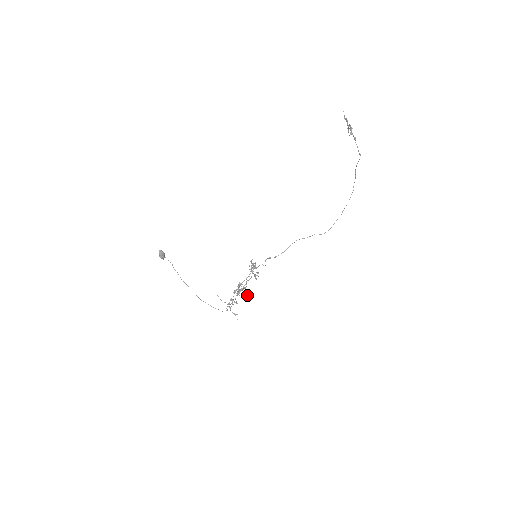
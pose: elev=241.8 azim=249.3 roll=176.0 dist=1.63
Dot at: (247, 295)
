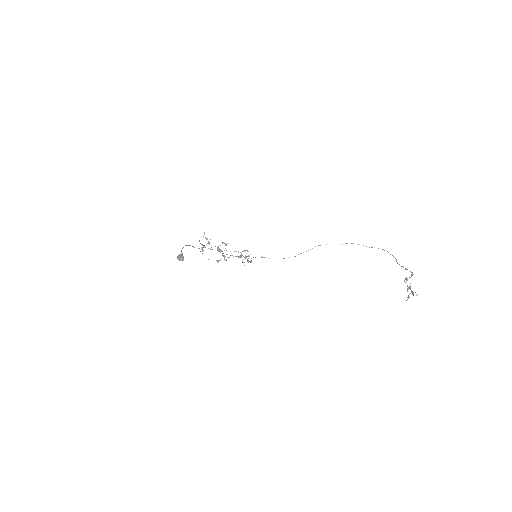
Dot at: occluded
